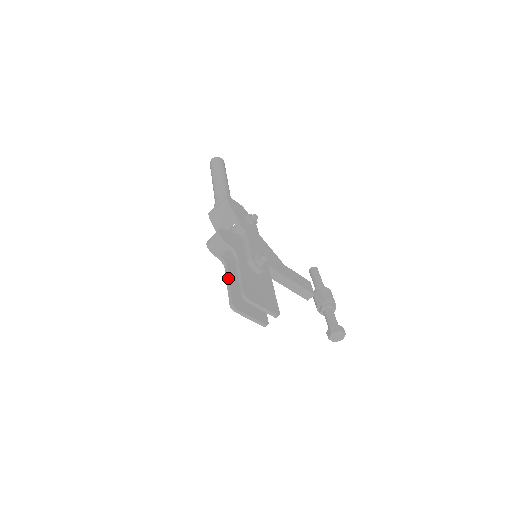
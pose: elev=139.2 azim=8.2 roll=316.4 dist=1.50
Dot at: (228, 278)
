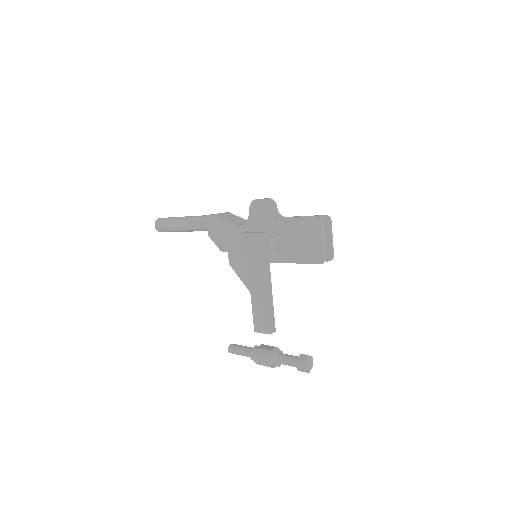
Dot at: occluded
